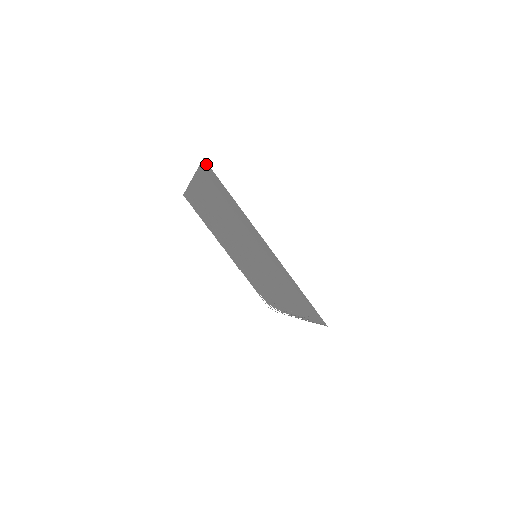
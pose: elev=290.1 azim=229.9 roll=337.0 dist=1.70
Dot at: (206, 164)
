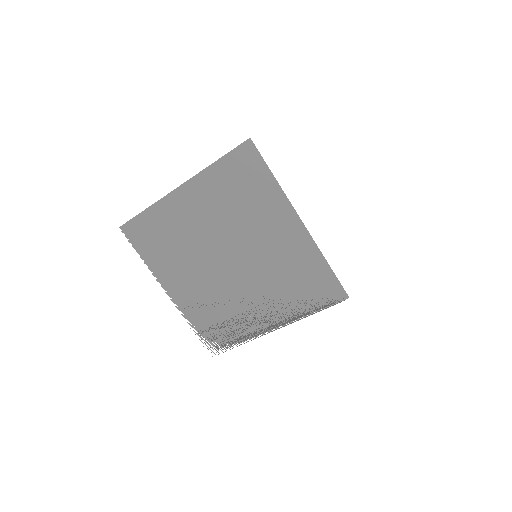
Dot at: (249, 144)
